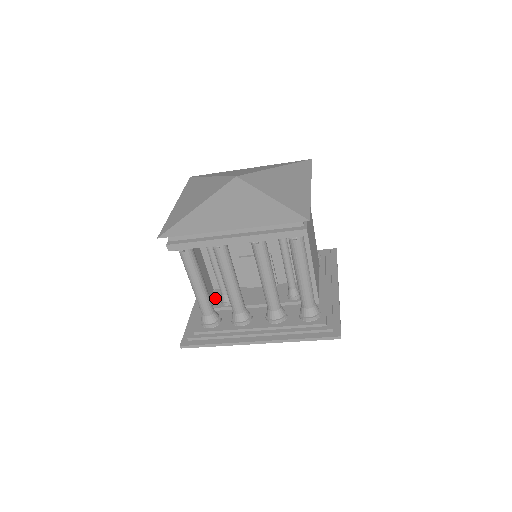
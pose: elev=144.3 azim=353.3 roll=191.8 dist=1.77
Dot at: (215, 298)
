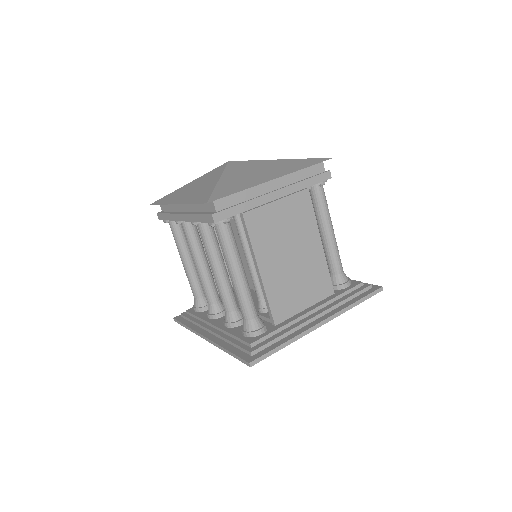
Dot at: occluded
